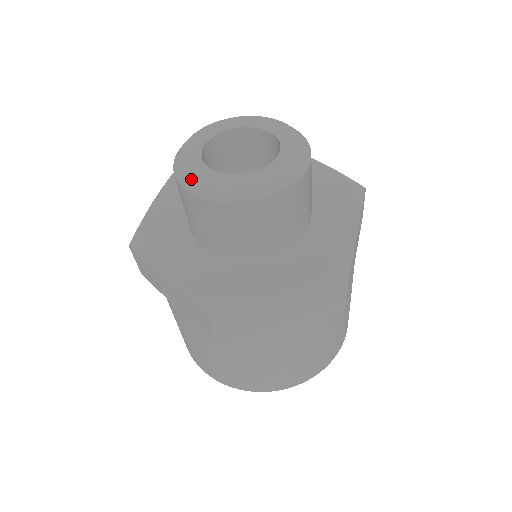
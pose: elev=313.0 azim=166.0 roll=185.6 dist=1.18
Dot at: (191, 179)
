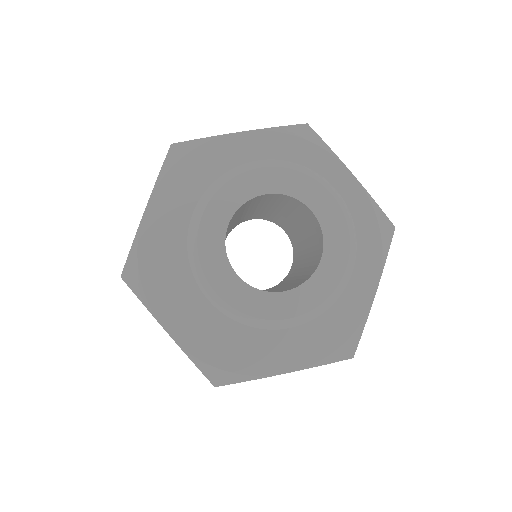
Dot at: (286, 320)
